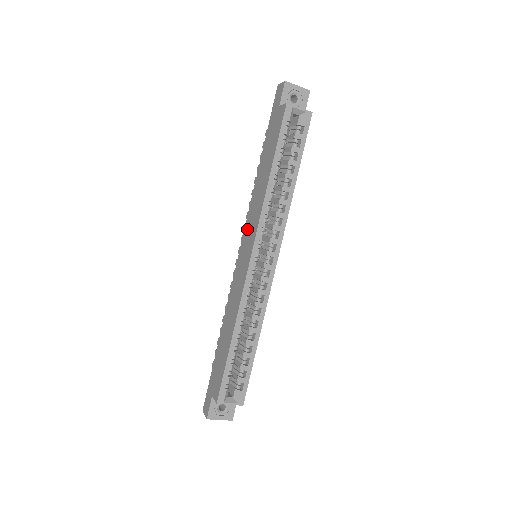
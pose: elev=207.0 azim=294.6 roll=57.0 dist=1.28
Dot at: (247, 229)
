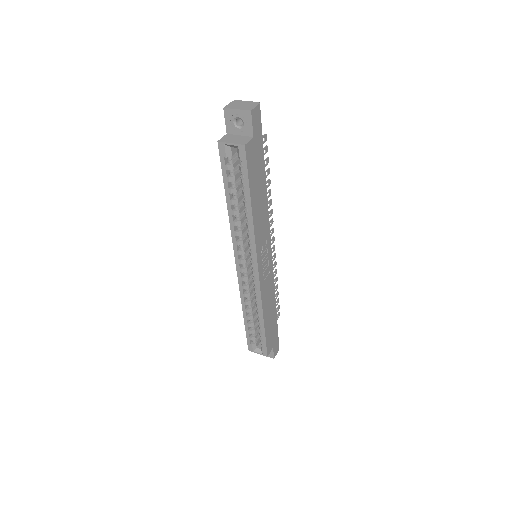
Dot at: occluded
